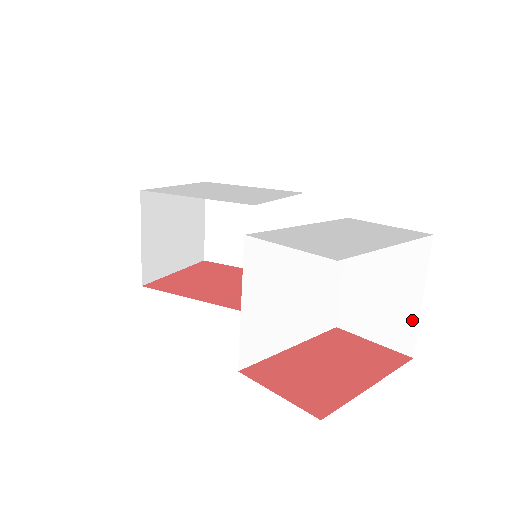
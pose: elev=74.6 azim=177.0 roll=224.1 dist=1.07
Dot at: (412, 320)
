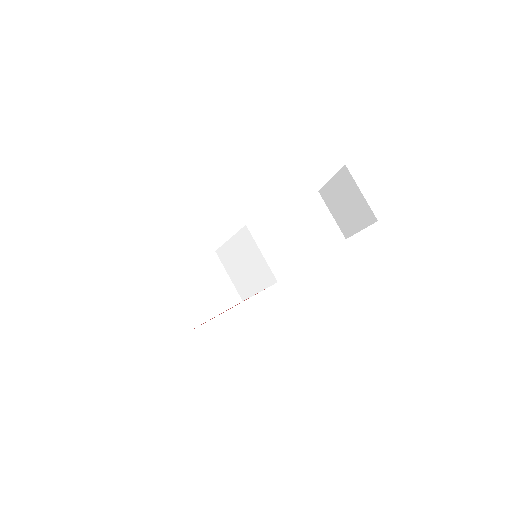
Dot at: (335, 226)
